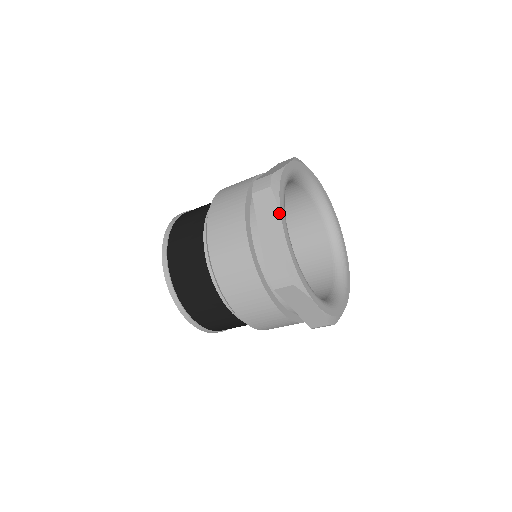
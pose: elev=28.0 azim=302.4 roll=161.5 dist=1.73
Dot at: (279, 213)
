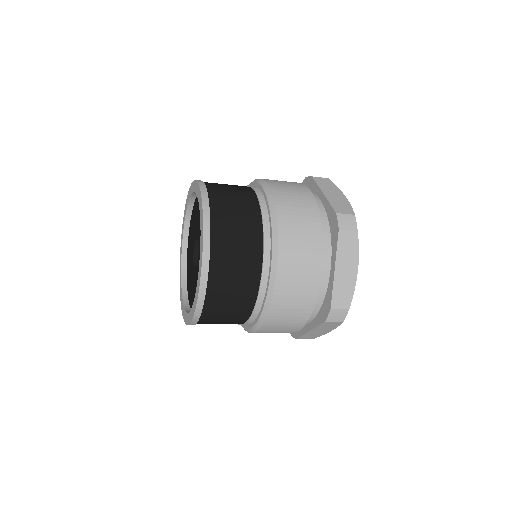
Dot at: occluded
